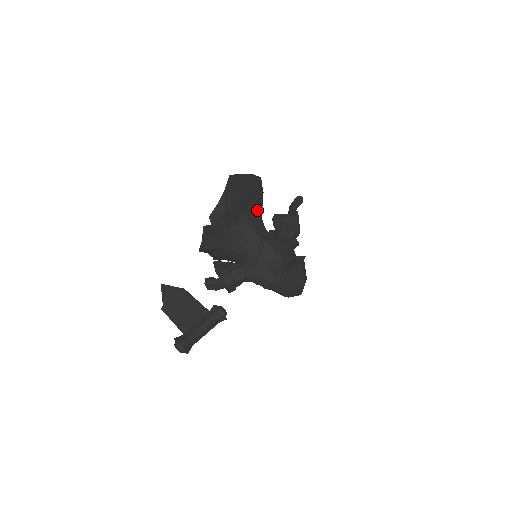
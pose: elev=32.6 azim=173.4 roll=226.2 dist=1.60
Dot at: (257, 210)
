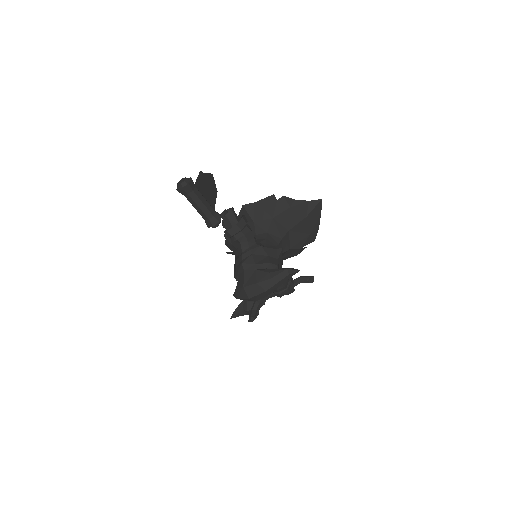
Dot at: (292, 244)
